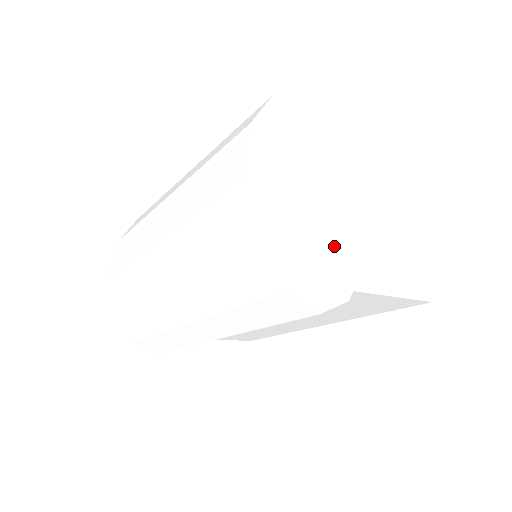
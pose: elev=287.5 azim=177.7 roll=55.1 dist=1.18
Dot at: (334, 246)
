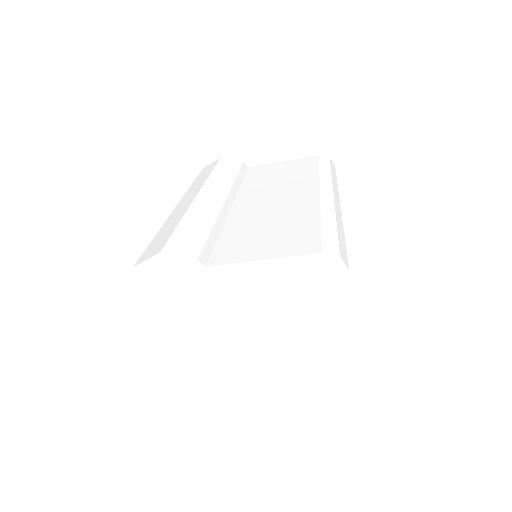
Dot at: (218, 361)
